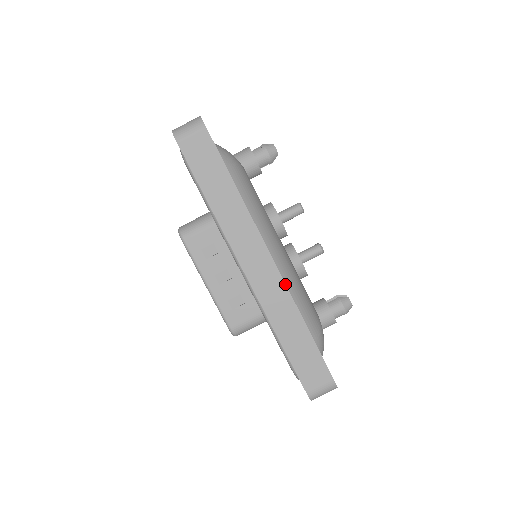
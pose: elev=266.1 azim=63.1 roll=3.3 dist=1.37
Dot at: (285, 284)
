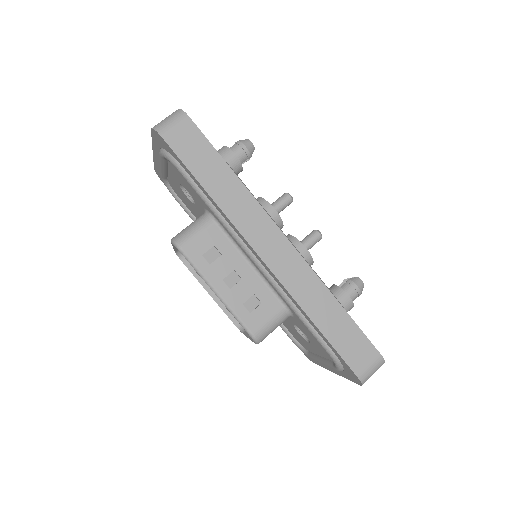
Dot at: (306, 262)
